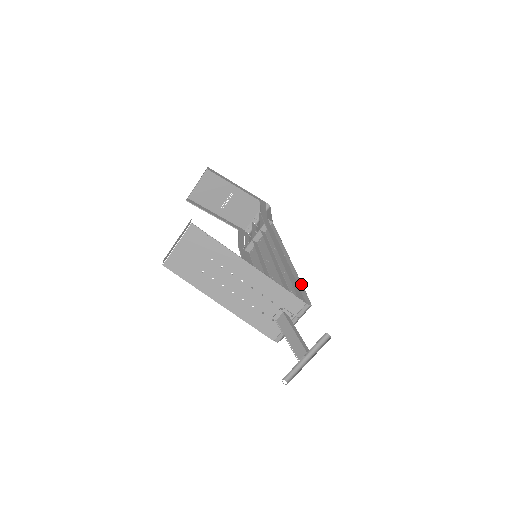
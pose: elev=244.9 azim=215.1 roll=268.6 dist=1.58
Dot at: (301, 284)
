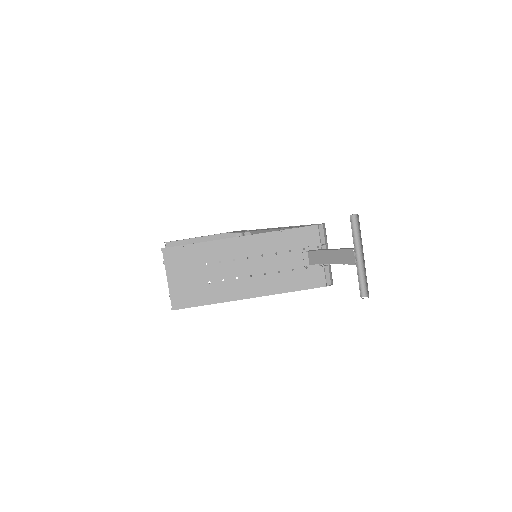
Dot at: occluded
